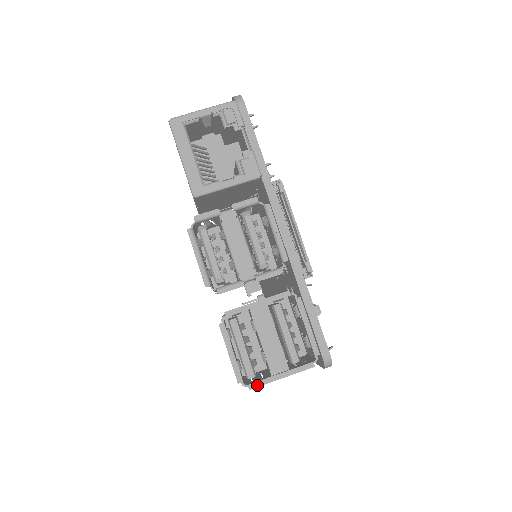
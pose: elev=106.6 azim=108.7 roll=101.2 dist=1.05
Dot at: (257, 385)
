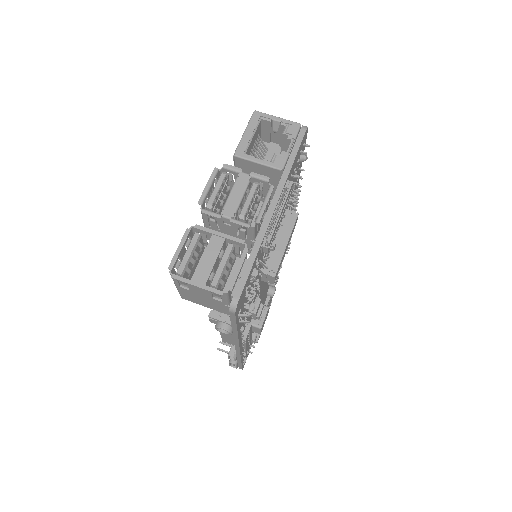
Dot at: (178, 278)
